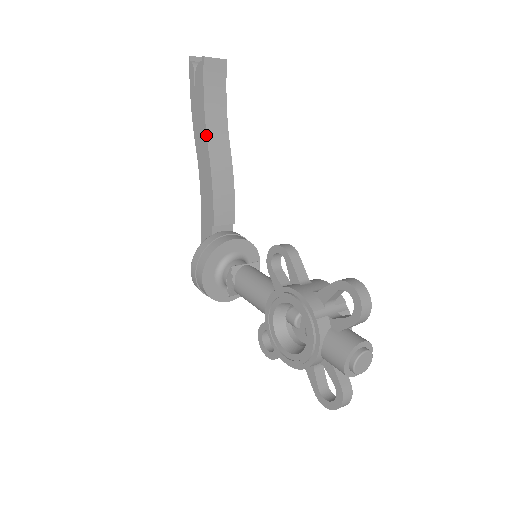
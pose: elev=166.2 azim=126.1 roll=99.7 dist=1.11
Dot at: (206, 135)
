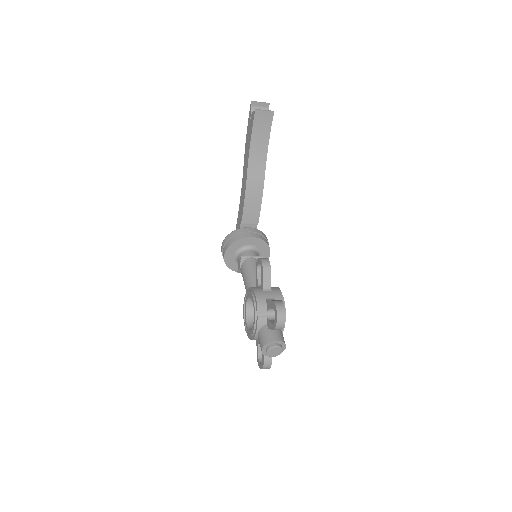
Dot at: (248, 163)
